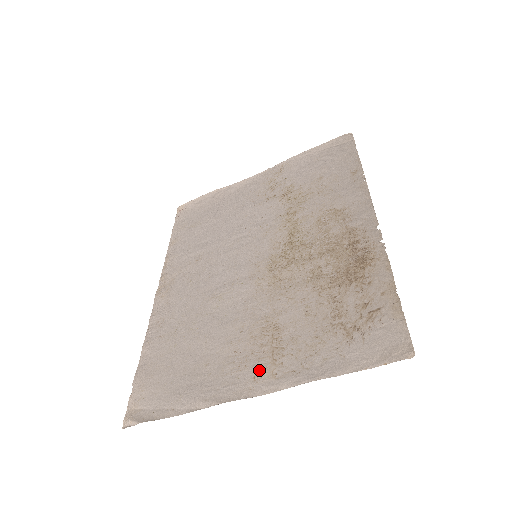
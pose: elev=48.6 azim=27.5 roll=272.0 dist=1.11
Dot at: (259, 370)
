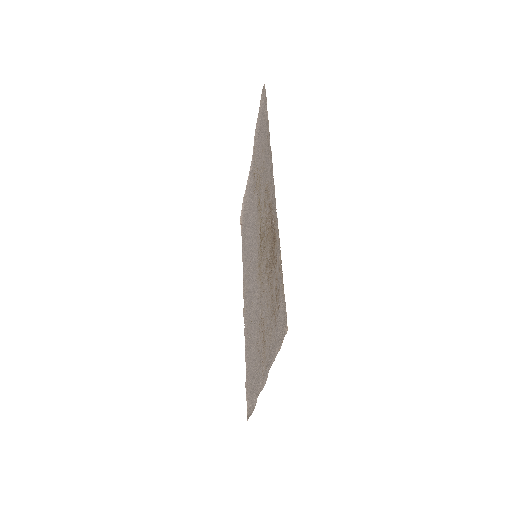
Dot at: (263, 364)
